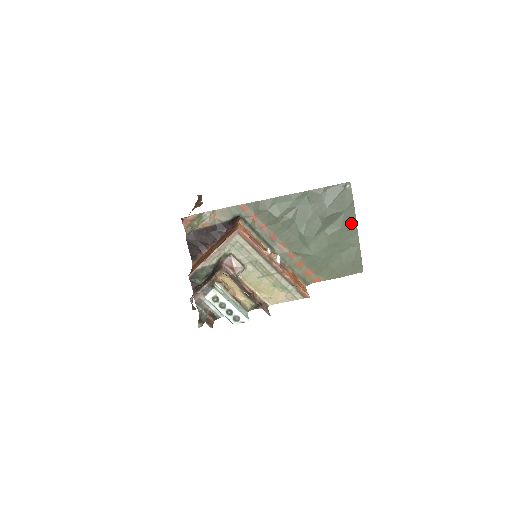
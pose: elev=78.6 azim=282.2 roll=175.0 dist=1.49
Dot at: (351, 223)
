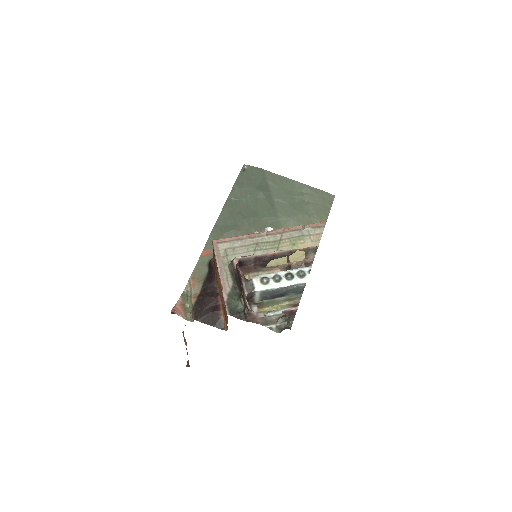
Dot at: (280, 180)
